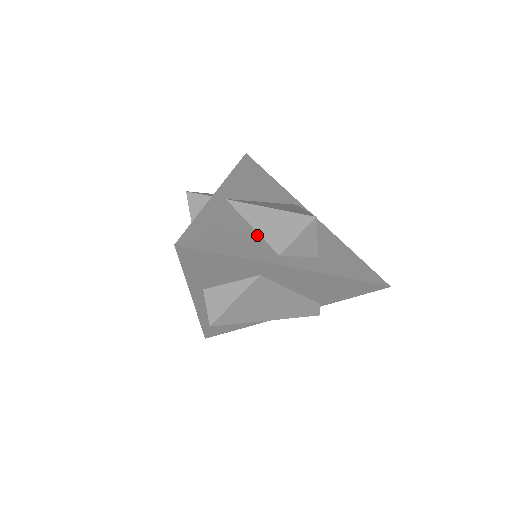
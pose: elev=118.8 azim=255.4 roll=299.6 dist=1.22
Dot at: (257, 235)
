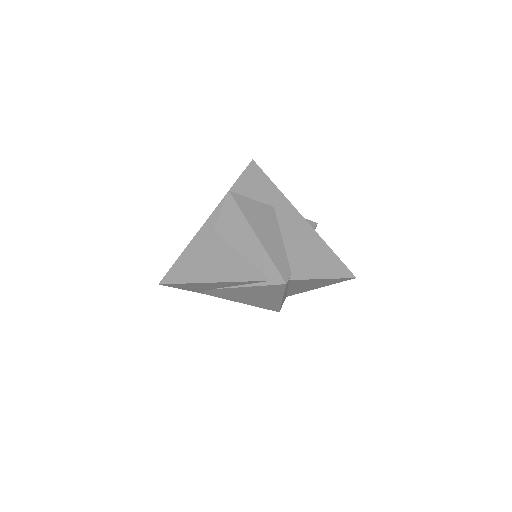
Dot at: occluded
